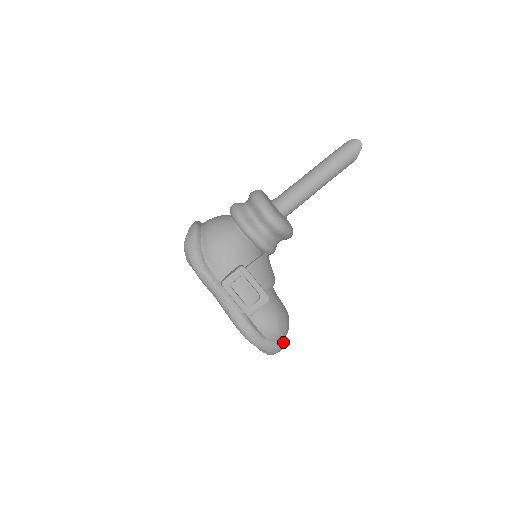
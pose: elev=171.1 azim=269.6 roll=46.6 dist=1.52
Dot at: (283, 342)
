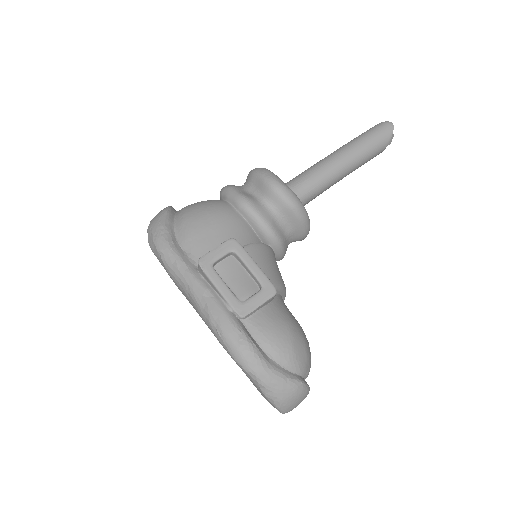
Dot at: (302, 379)
